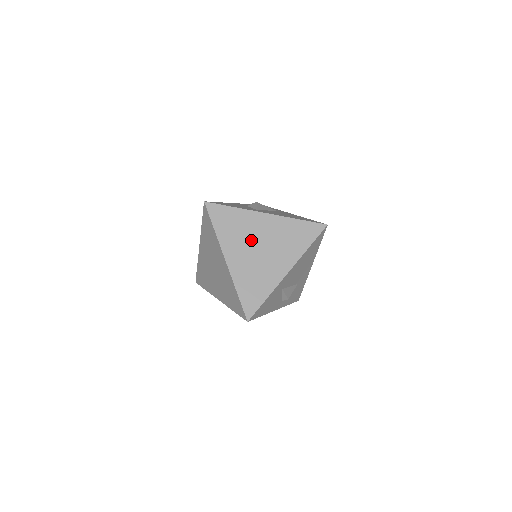
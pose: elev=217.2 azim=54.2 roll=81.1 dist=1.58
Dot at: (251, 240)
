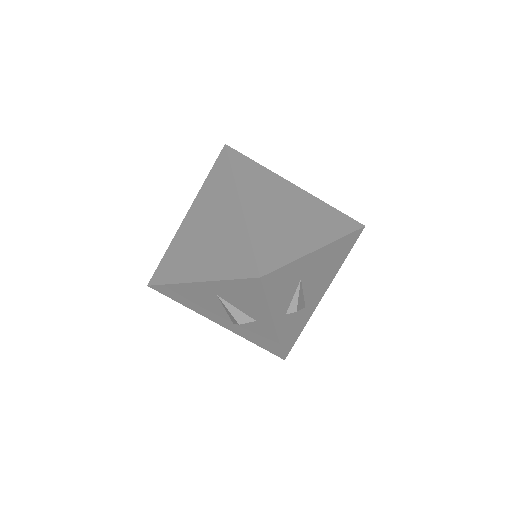
Dot at: (276, 199)
